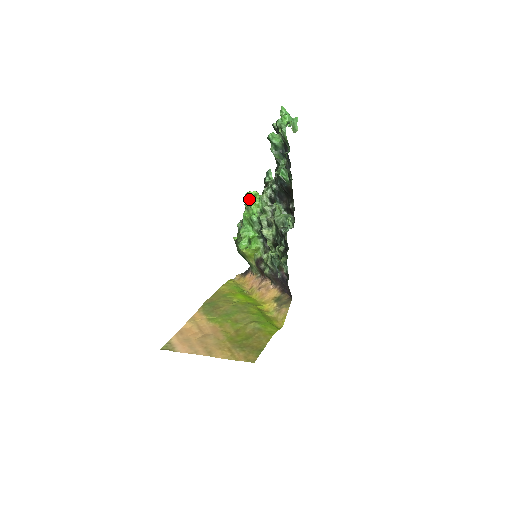
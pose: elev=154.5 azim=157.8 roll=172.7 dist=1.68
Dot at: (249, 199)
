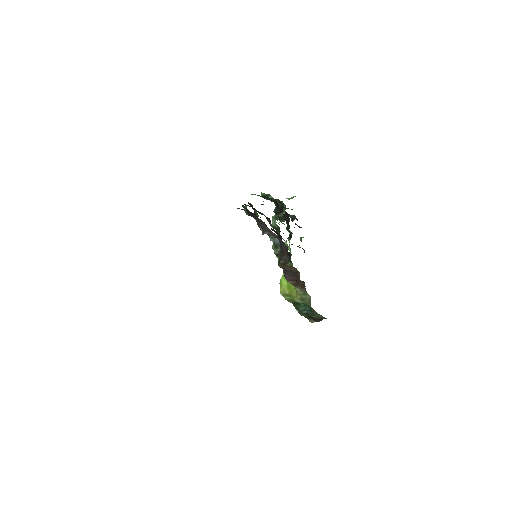
Dot at: occluded
